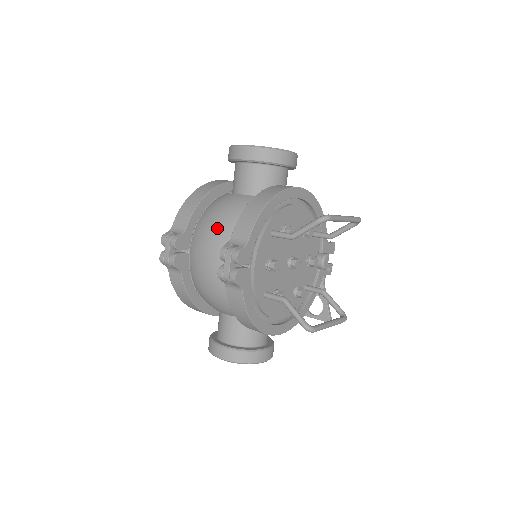
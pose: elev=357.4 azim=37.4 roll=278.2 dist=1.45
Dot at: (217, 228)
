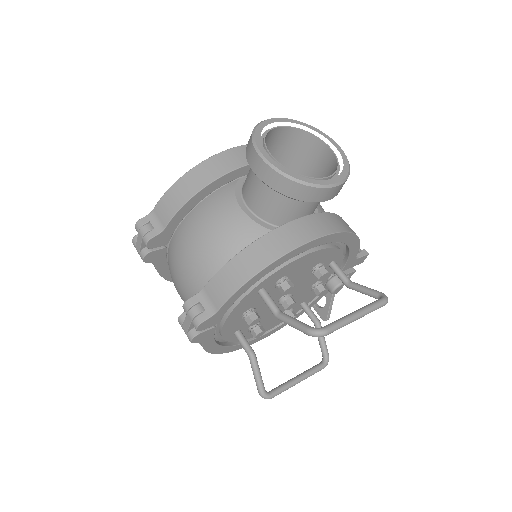
Dot at: (197, 255)
